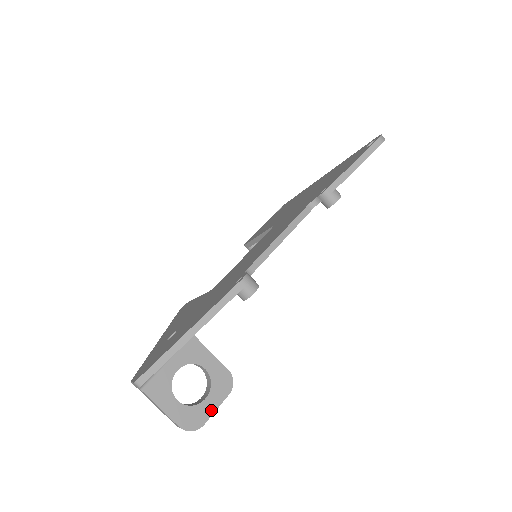
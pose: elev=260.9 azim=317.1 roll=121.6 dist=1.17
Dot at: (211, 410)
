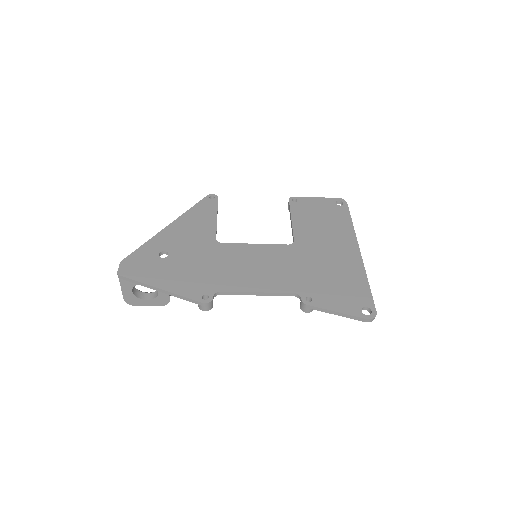
Dot at: (145, 305)
